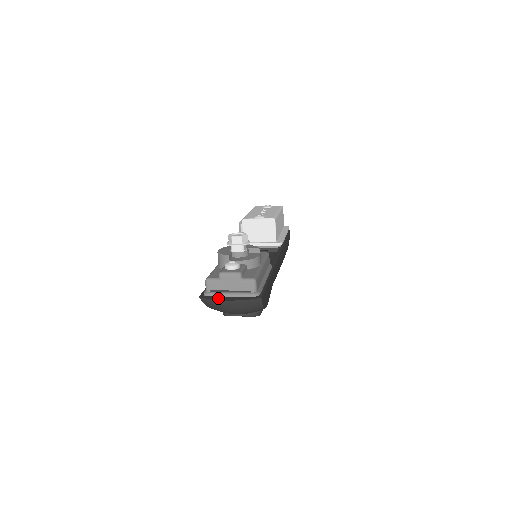
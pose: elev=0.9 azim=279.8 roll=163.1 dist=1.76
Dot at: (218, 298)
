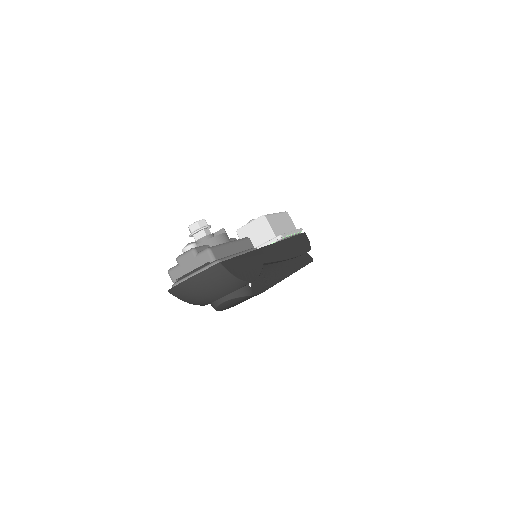
Dot at: (181, 282)
